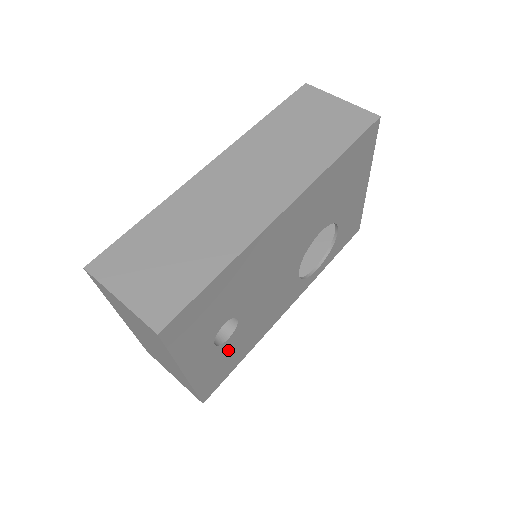
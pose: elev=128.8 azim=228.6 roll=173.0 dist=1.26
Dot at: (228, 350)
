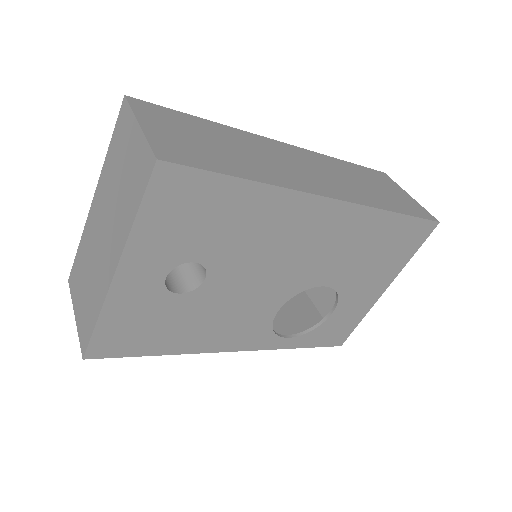
Dot at: (164, 312)
